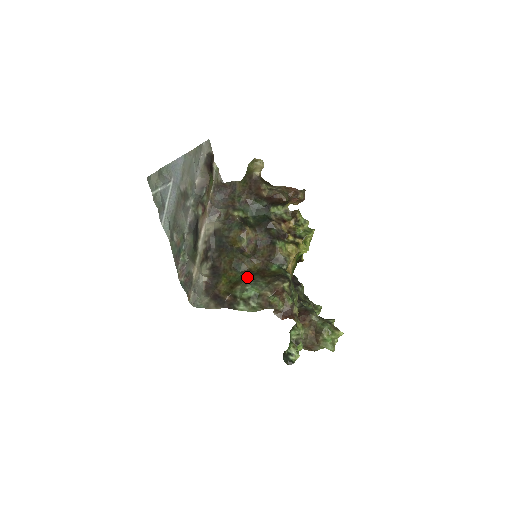
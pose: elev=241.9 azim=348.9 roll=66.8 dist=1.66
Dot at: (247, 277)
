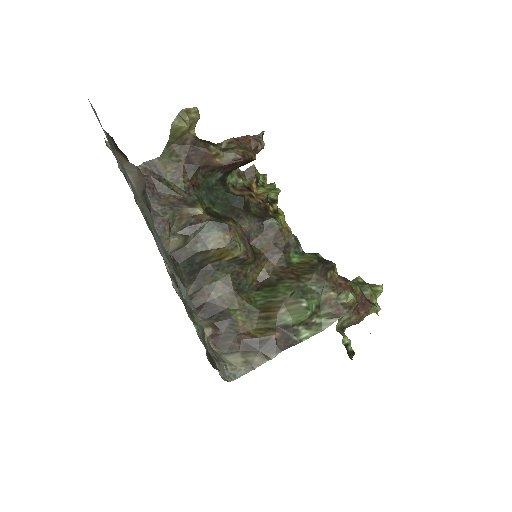
Dot at: (275, 291)
